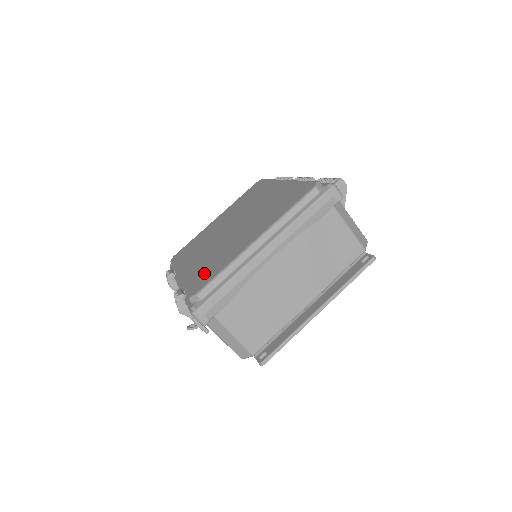
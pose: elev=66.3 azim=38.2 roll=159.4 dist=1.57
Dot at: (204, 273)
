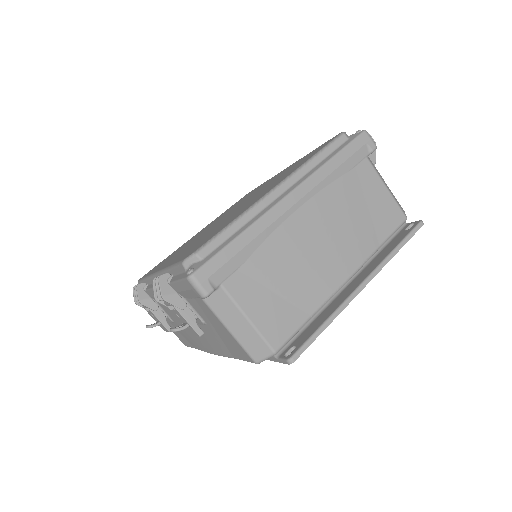
Dot at: (200, 242)
